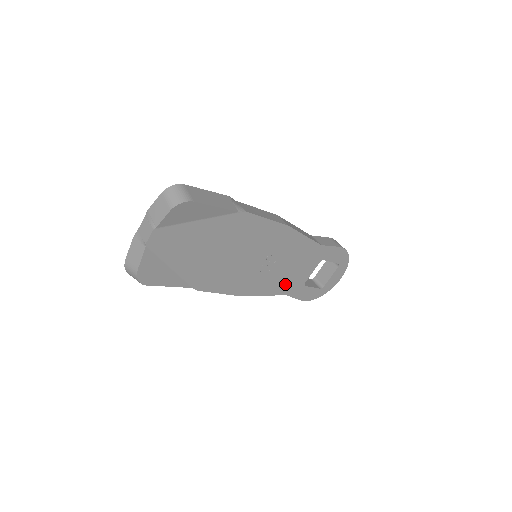
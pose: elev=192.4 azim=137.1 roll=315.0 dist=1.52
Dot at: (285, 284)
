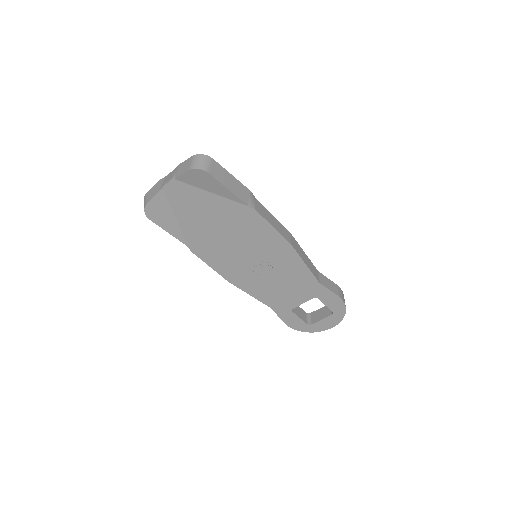
Dot at: (273, 297)
